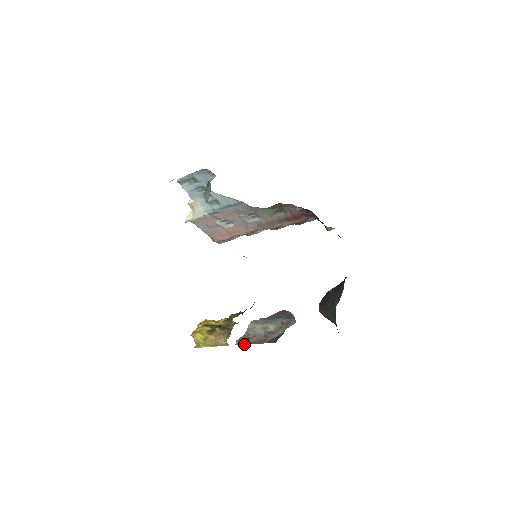
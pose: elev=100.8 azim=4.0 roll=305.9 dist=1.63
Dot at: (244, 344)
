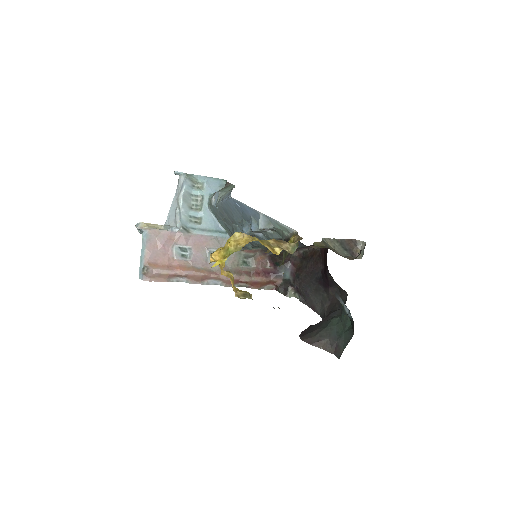
Dot at: (322, 247)
